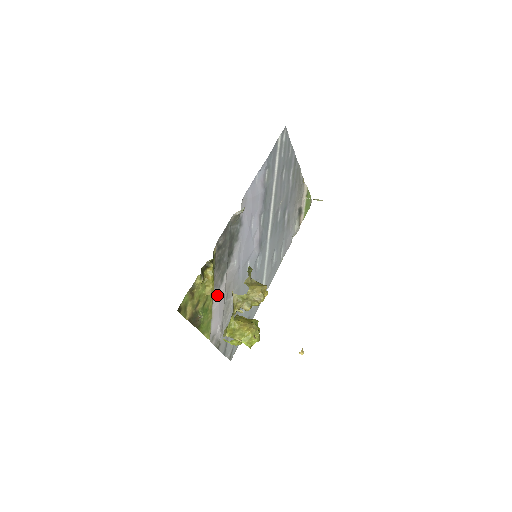
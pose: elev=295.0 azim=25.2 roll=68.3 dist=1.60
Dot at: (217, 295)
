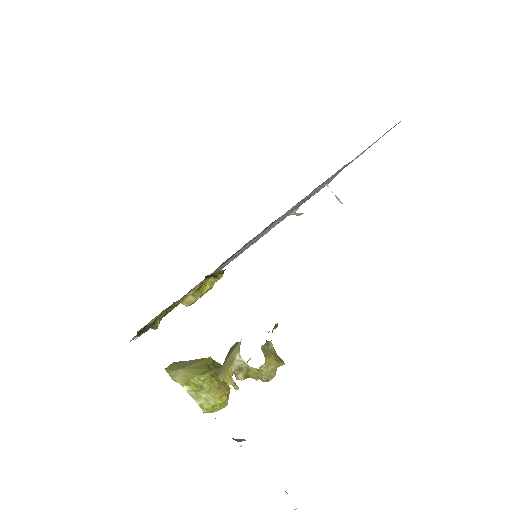
Dot at: occluded
